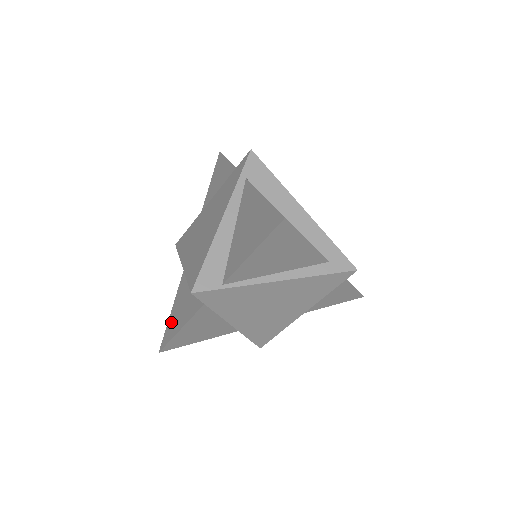
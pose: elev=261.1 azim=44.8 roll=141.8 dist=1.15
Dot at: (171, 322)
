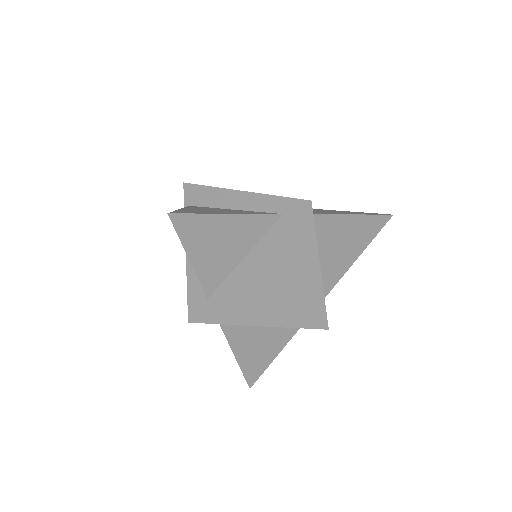
Dot at: occluded
